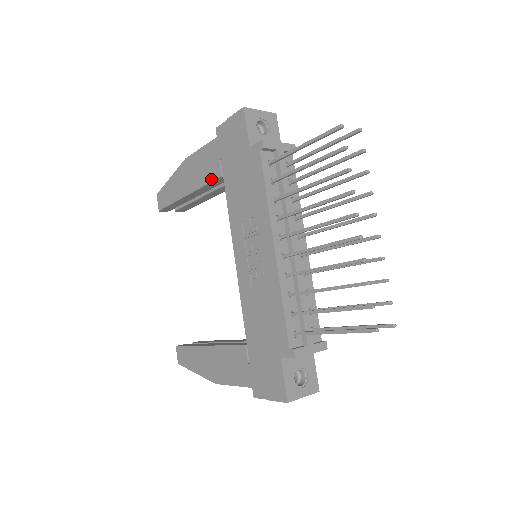
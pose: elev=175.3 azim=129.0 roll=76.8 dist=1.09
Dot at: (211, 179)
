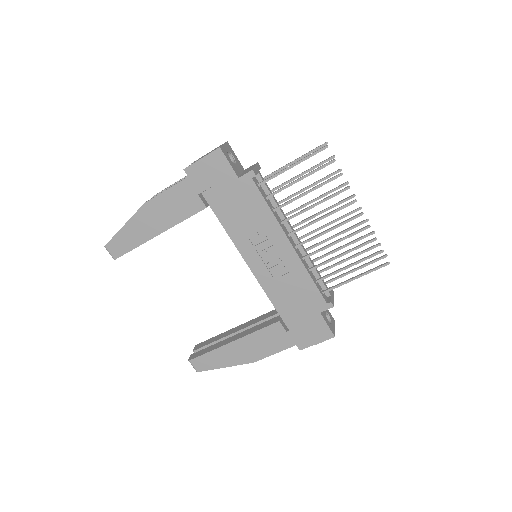
Dot at: (192, 213)
